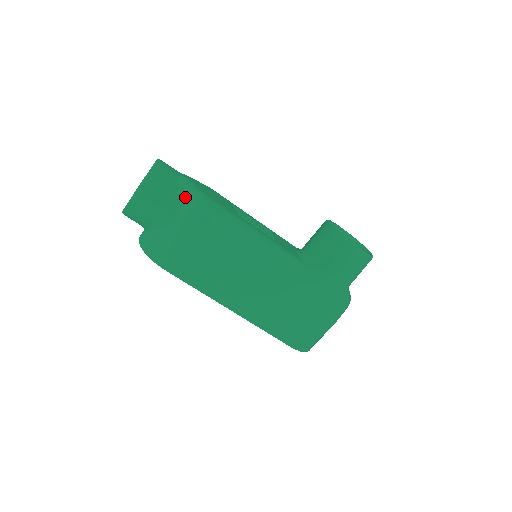
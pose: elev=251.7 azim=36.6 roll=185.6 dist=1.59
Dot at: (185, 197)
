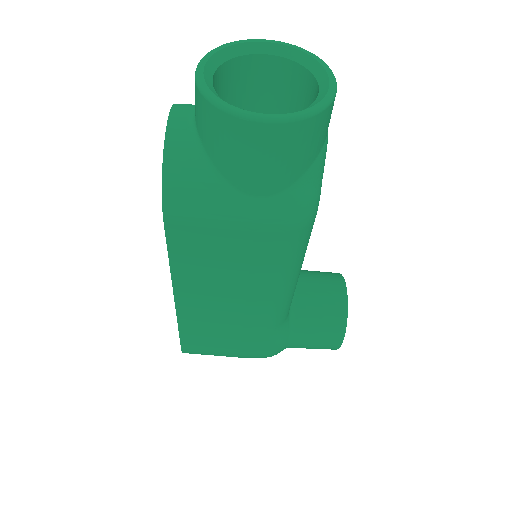
Dot at: (304, 185)
